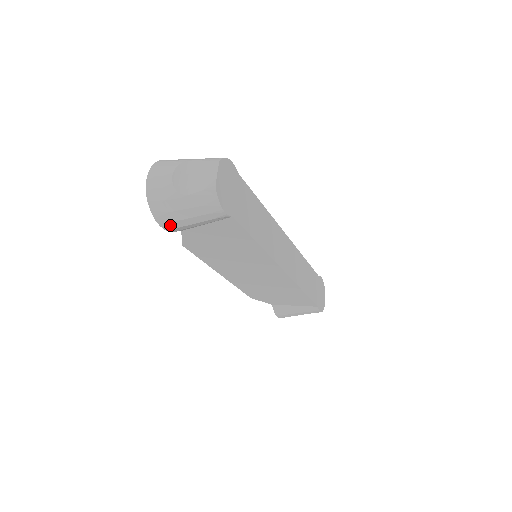
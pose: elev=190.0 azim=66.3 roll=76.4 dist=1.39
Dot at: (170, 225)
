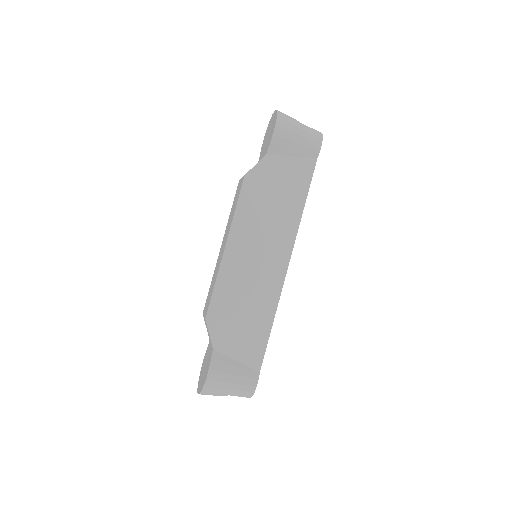
Dot at: (281, 131)
